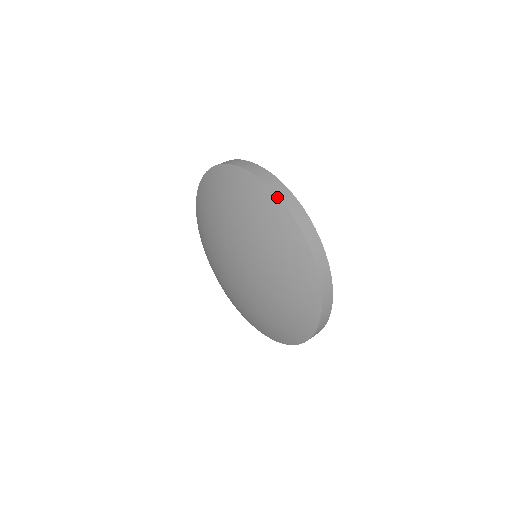
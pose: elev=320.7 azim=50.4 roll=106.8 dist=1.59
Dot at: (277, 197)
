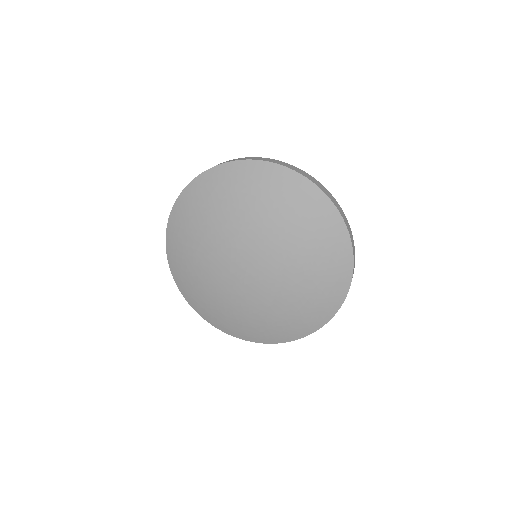
Dot at: (321, 190)
